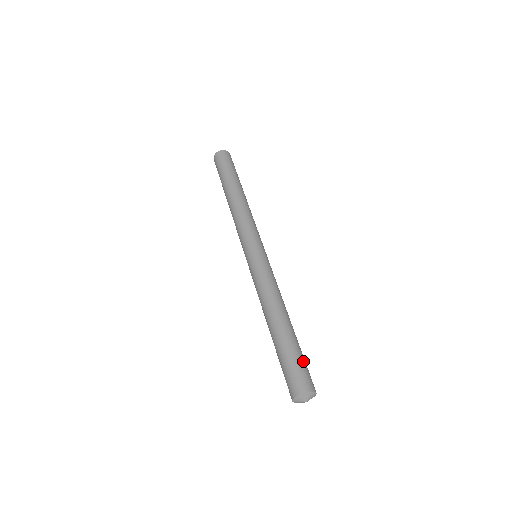
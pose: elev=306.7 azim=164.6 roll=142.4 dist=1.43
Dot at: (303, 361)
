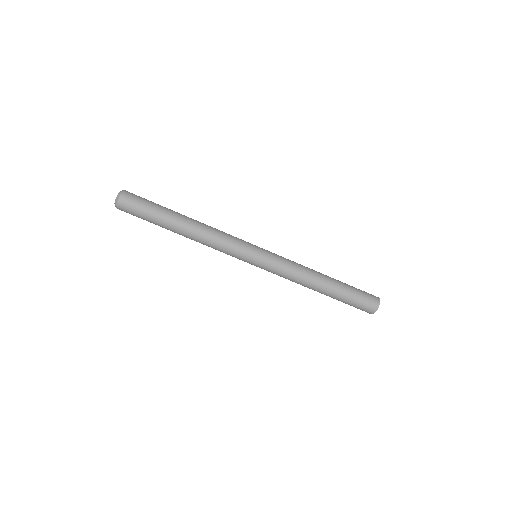
Dot at: (358, 289)
